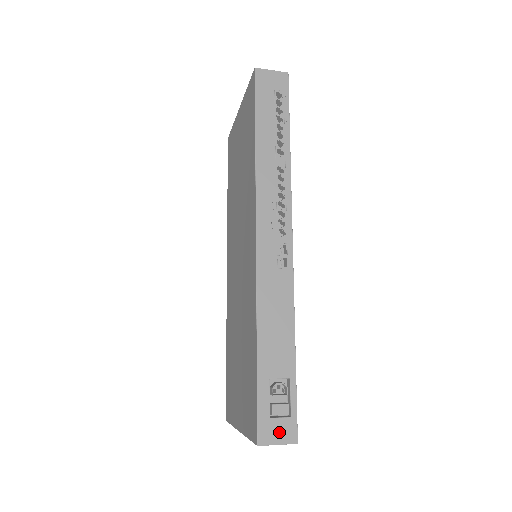
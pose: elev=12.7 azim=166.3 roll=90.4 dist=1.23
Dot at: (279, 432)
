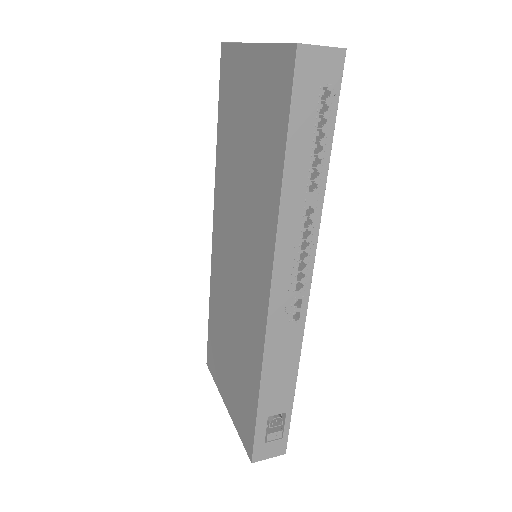
Dot at: (271, 451)
